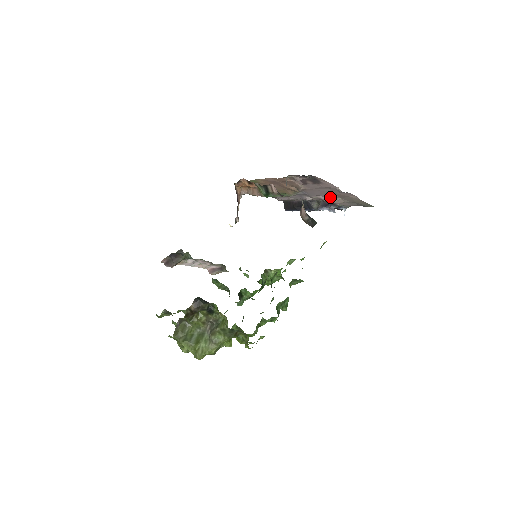
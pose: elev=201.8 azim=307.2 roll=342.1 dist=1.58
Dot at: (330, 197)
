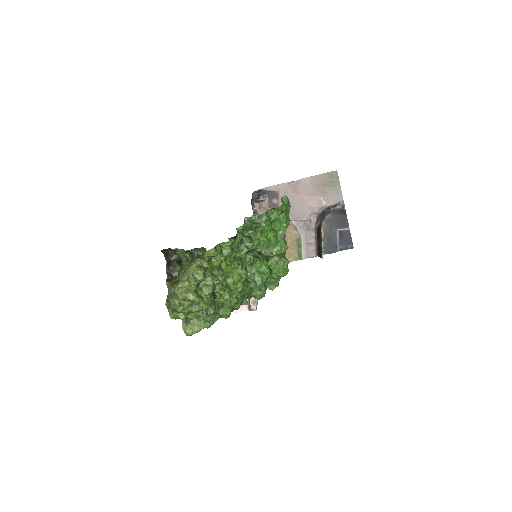
Dot at: (314, 204)
